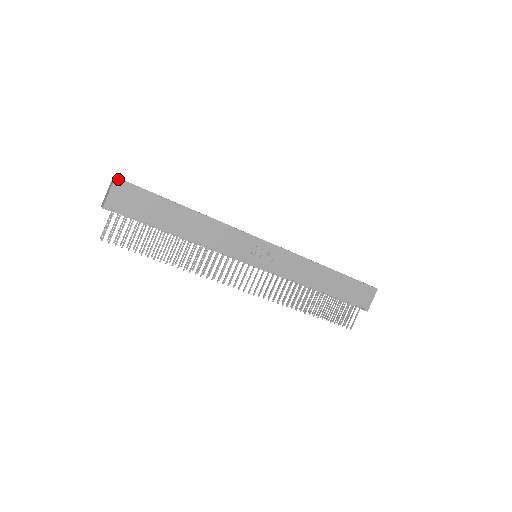
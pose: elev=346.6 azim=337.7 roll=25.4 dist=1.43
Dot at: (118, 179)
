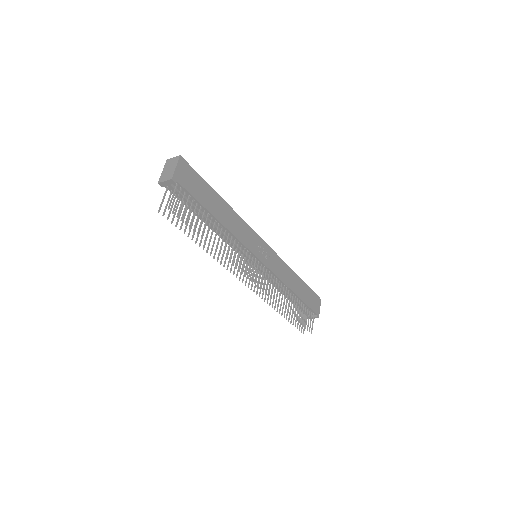
Dot at: (182, 158)
